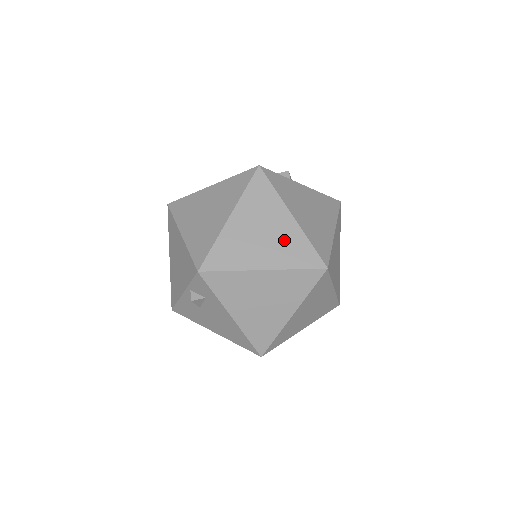
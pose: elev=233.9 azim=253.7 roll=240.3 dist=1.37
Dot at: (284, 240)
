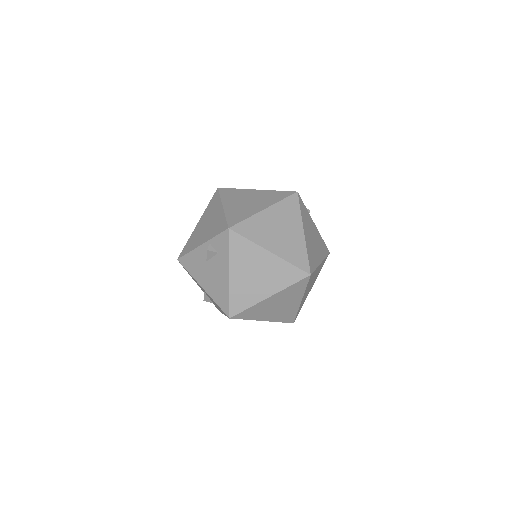
Dot at: (292, 242)
